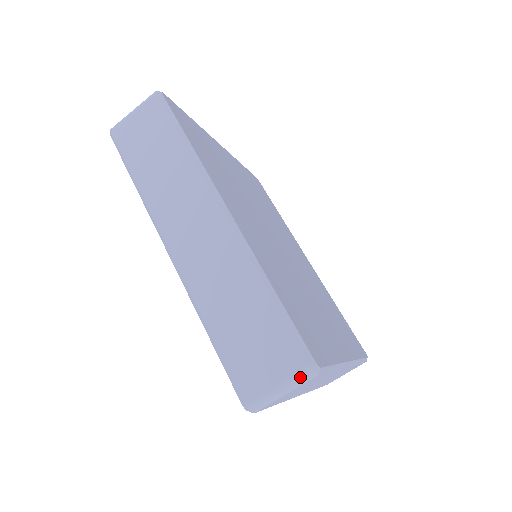
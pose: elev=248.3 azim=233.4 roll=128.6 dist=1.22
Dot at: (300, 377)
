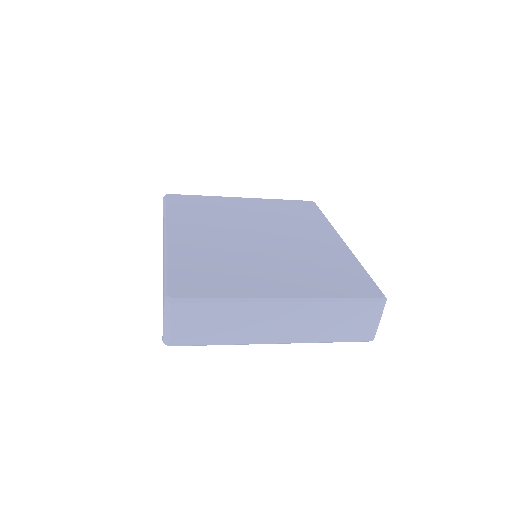
Dot at: (165, 309)
